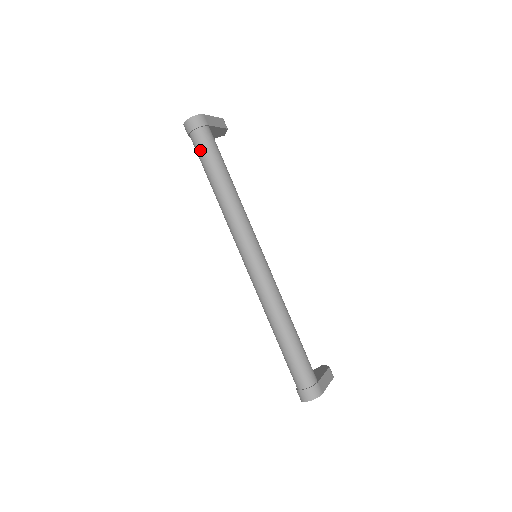
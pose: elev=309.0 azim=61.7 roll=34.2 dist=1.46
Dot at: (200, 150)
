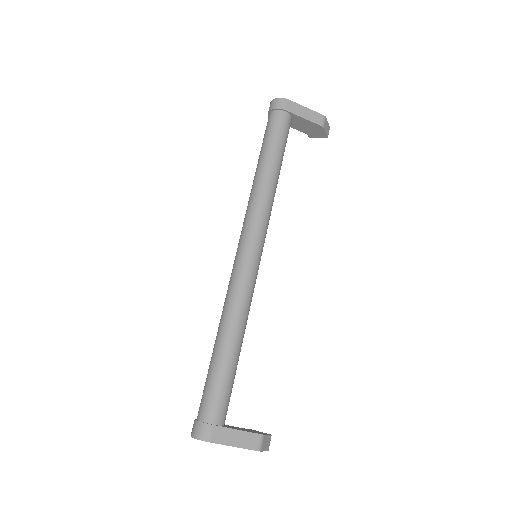
Dot at: (265, 132)
